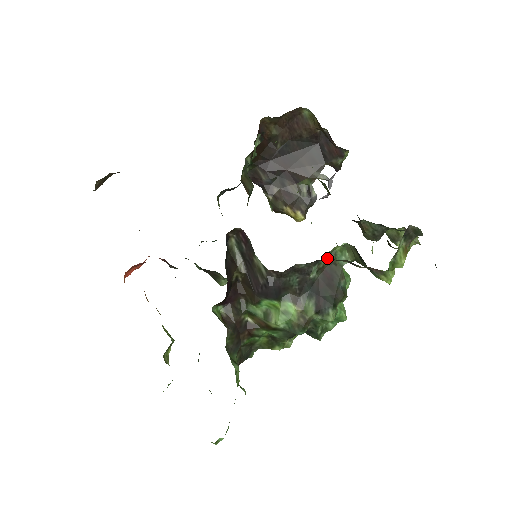
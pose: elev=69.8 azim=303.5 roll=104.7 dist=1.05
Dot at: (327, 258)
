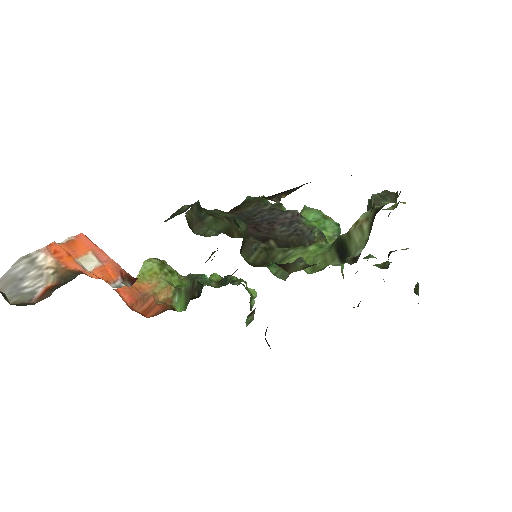
Dot at: occluded
